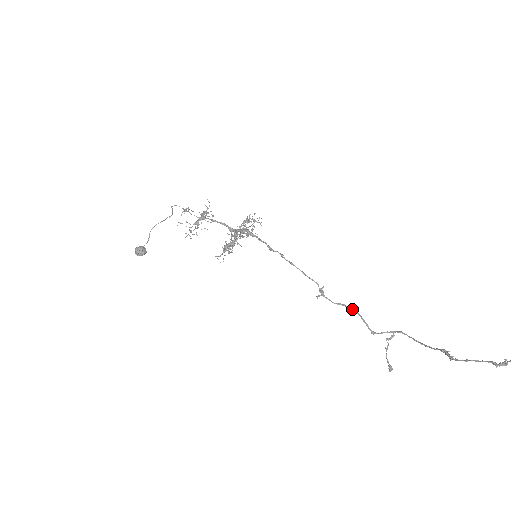
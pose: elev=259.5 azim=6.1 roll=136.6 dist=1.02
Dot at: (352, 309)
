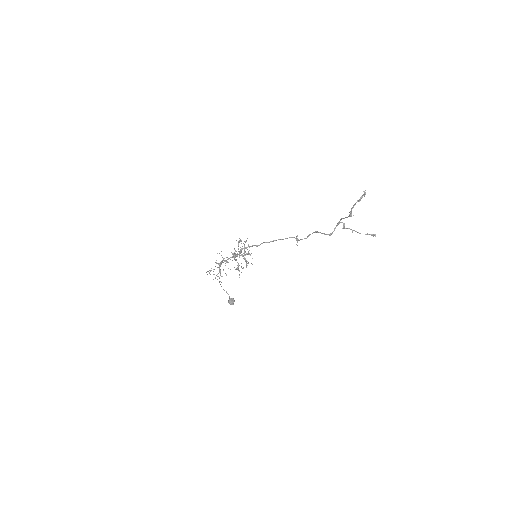
Dot at: occluded
